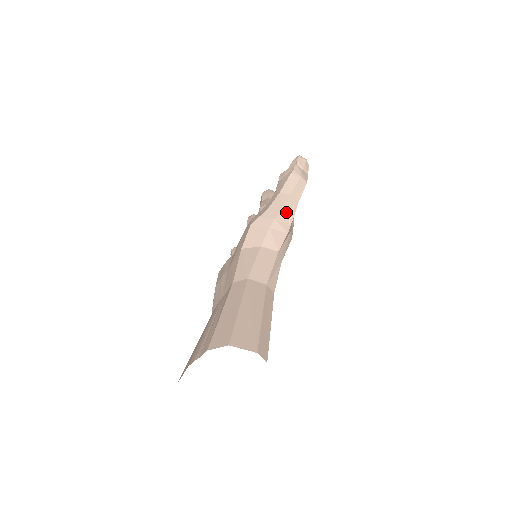
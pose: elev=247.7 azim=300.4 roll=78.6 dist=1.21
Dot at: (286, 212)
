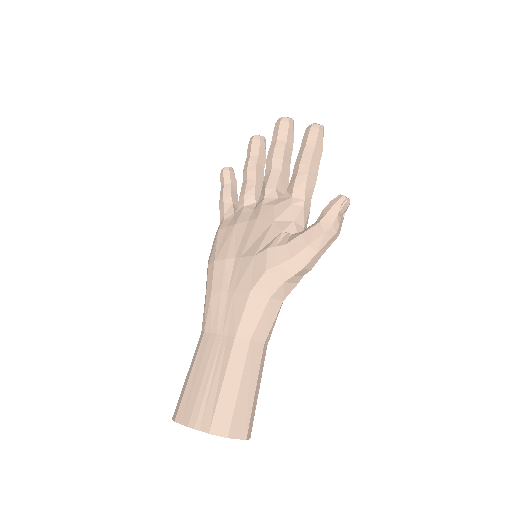
Dot at: (306, 269)
